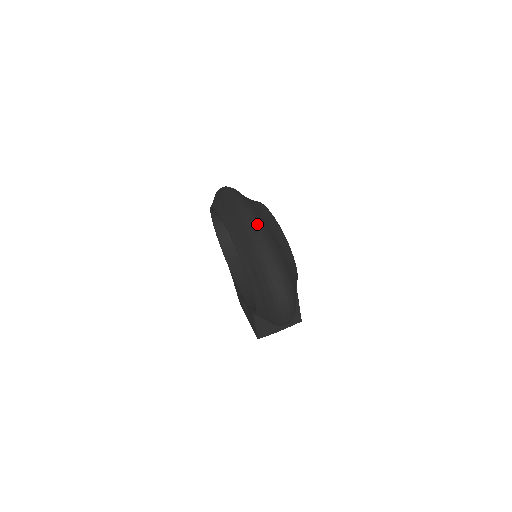
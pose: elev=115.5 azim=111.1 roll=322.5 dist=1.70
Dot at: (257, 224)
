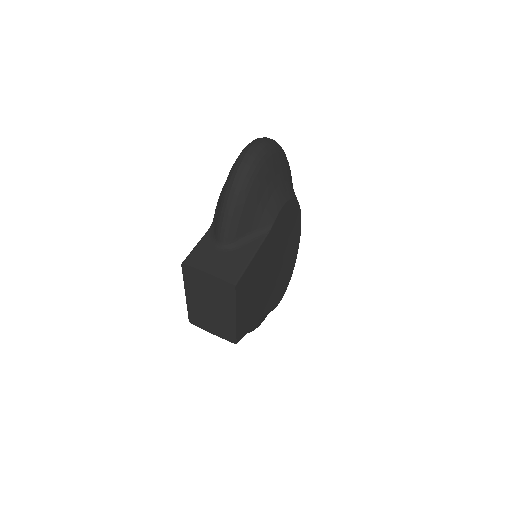
Dot at: occluded
